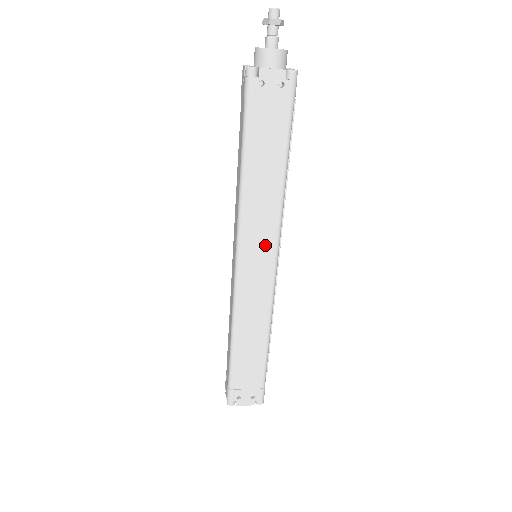
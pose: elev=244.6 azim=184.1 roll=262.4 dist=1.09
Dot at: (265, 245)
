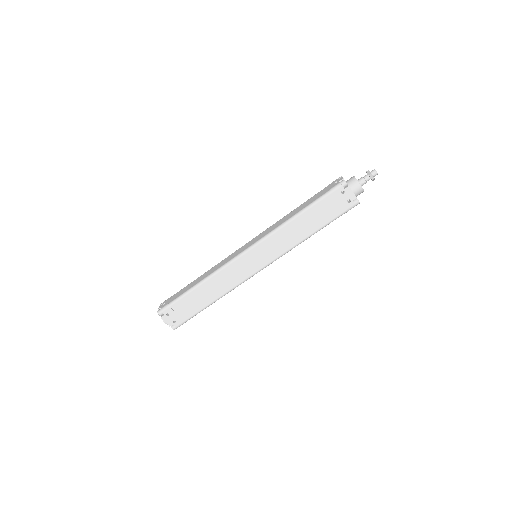
Dot at: (268, 255)
